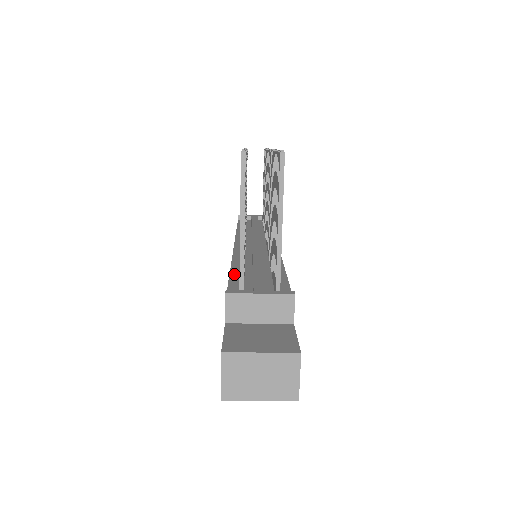
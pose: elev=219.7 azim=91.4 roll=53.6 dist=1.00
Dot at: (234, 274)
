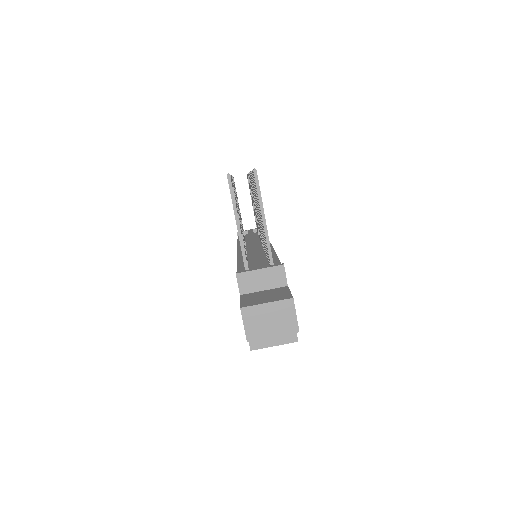
Dot at: (240, 266)
